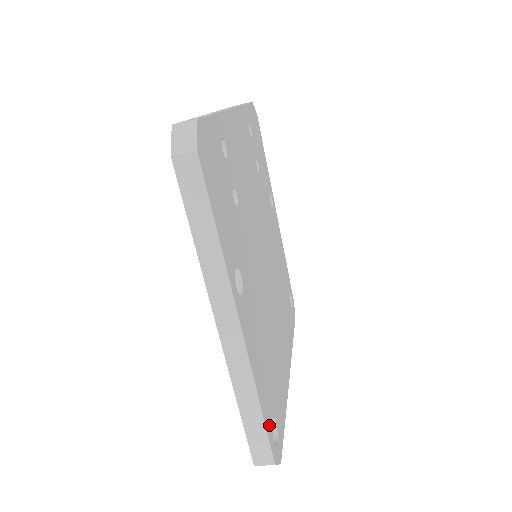
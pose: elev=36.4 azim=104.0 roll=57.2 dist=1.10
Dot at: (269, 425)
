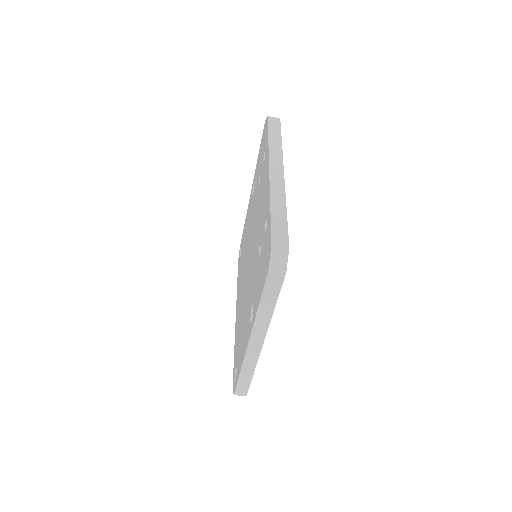
Dot at: occluded
